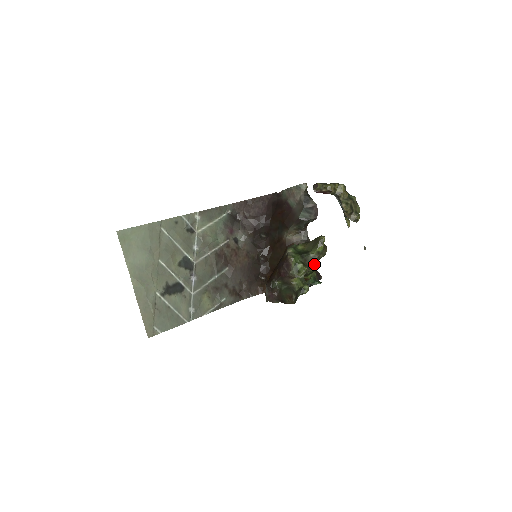
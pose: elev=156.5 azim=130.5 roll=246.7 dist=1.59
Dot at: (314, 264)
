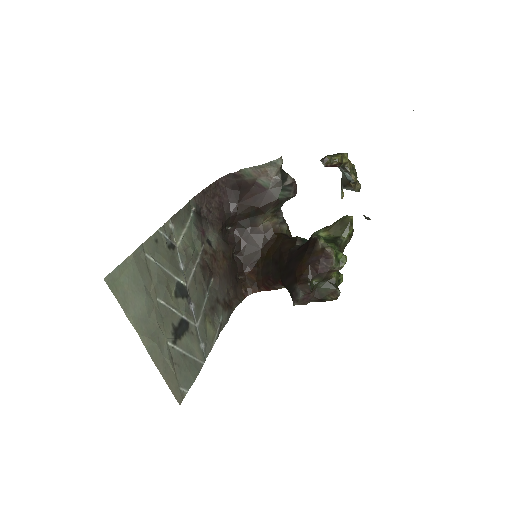
Dot at: occluded
